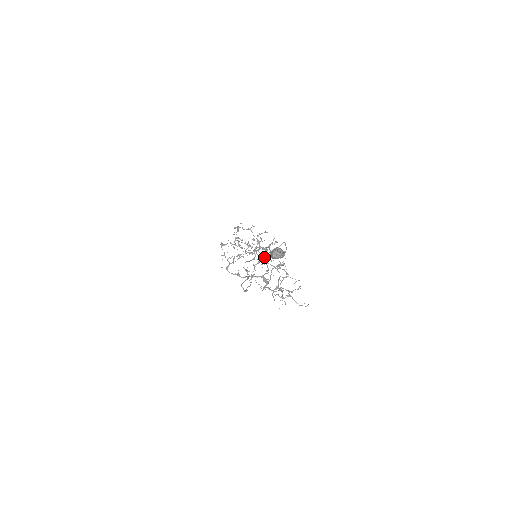
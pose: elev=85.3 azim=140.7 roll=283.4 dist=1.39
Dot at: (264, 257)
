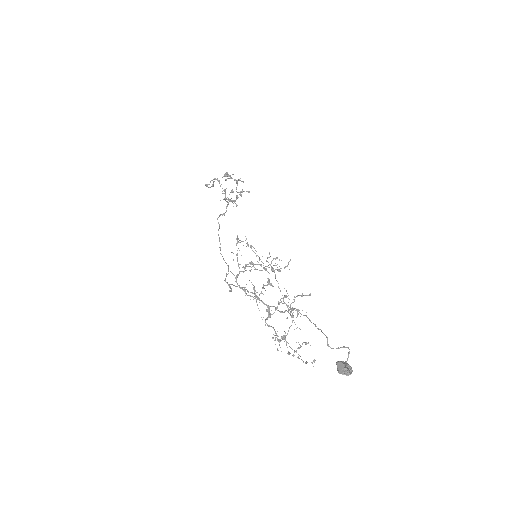
Dot at: occluded
